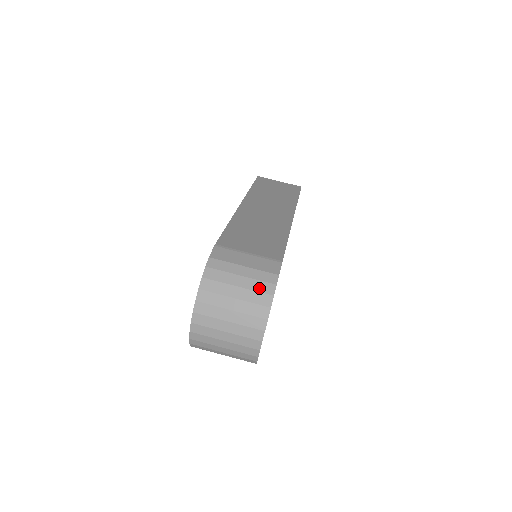
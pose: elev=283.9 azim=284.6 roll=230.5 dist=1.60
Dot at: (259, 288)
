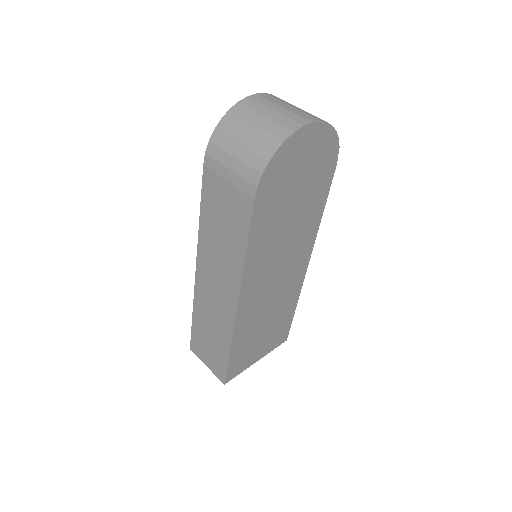
Dot at: occluded
